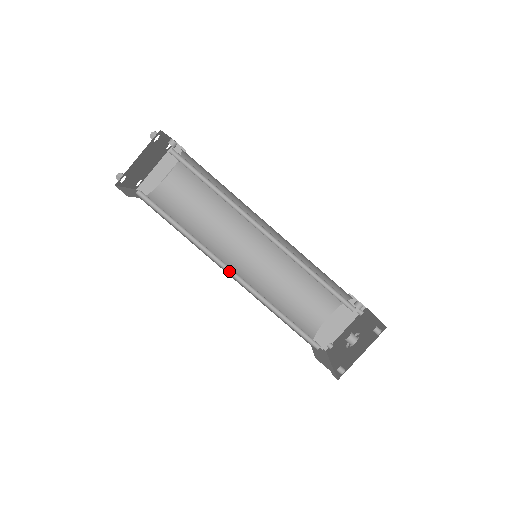
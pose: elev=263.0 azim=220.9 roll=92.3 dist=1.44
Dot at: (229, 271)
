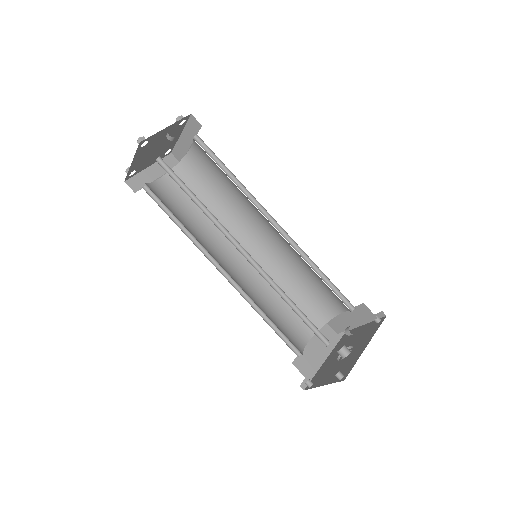
Dot at: (224, 270)
